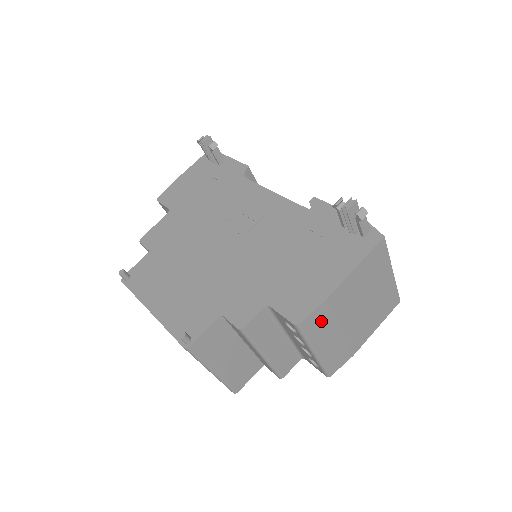
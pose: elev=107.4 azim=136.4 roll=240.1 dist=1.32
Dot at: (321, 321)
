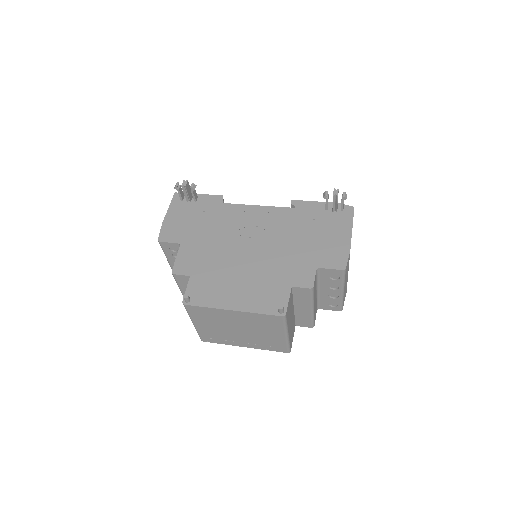
Dot at: (347, 266)
